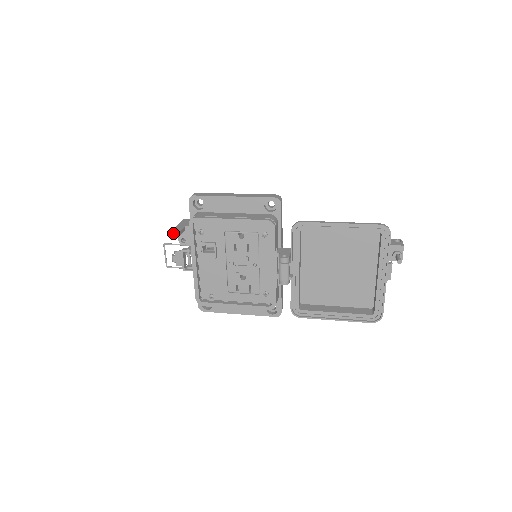
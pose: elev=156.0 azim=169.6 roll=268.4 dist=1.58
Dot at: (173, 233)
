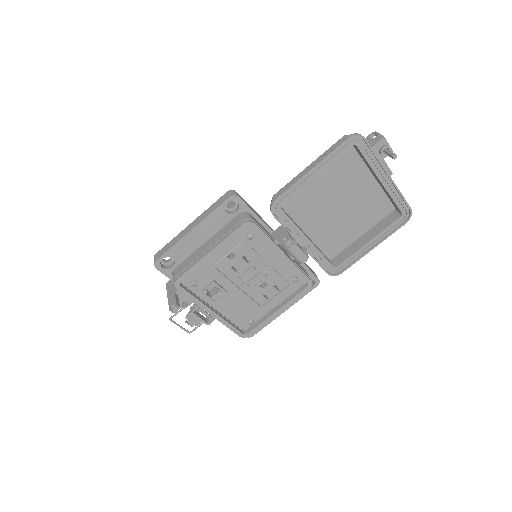
Dot at: (172, 311)
